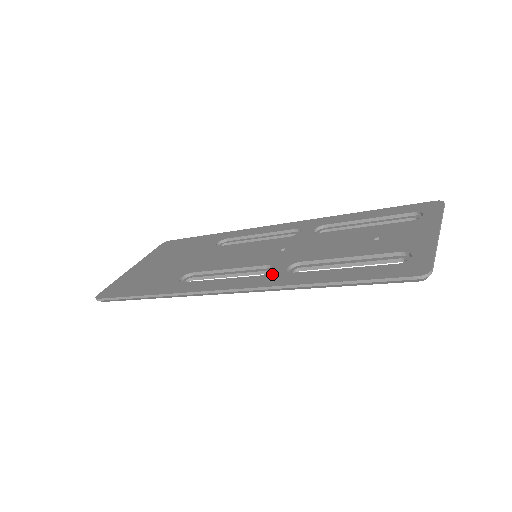
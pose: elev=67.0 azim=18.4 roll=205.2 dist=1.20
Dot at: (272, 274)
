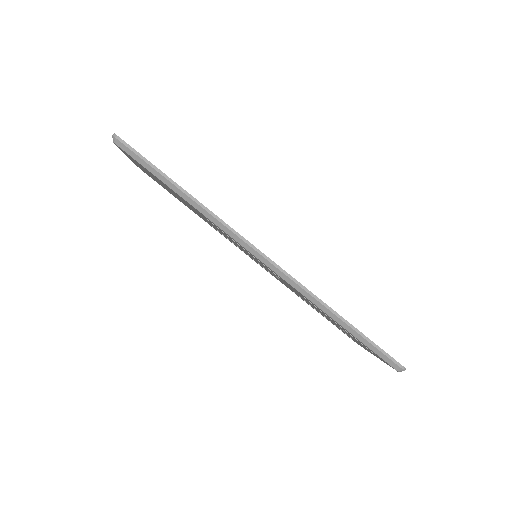
Dot at: occluded
